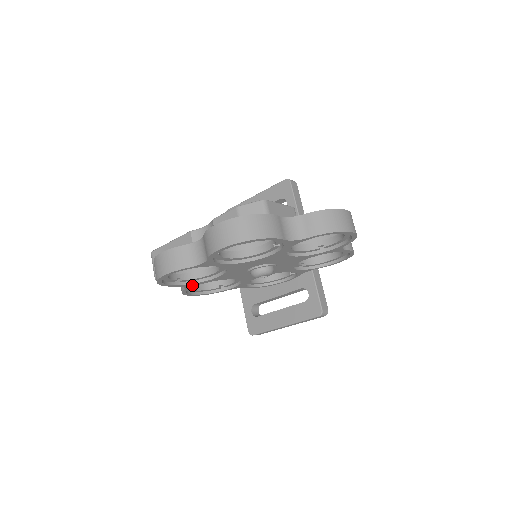
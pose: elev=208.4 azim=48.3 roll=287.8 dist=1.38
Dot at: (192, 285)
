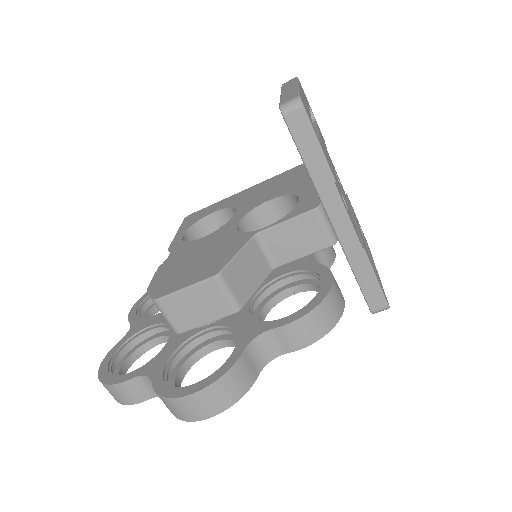
Dot at: occluded
